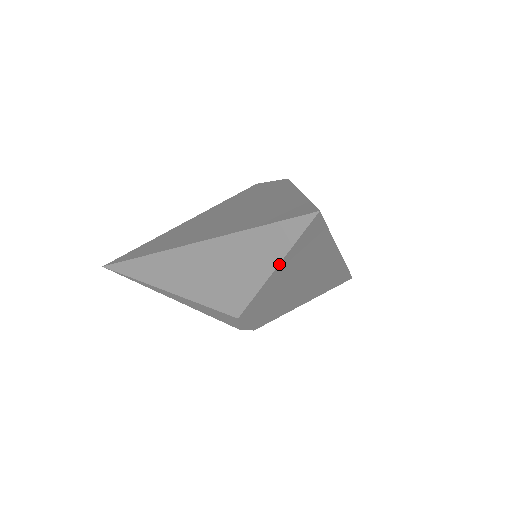
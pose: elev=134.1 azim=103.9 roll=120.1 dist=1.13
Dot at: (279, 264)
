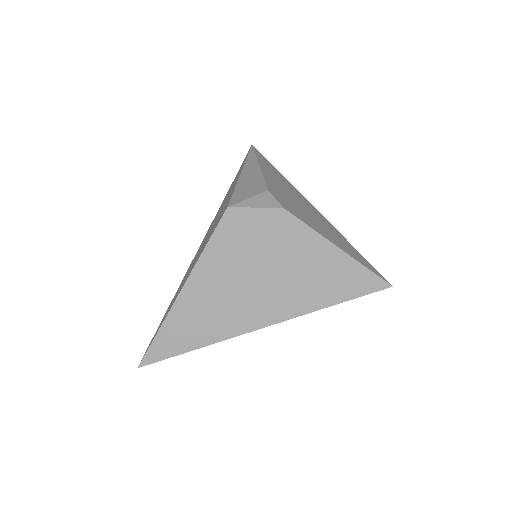
Dot at: occluded
